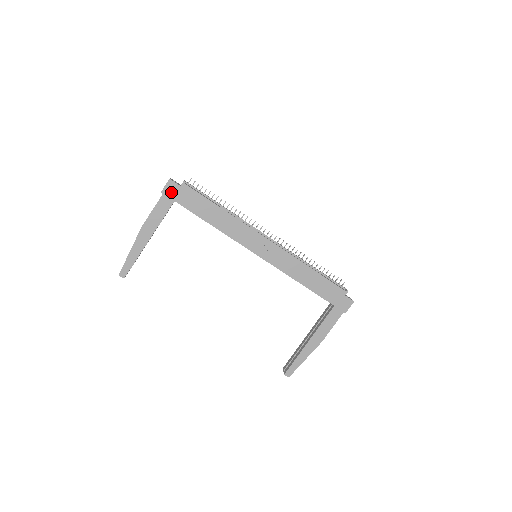
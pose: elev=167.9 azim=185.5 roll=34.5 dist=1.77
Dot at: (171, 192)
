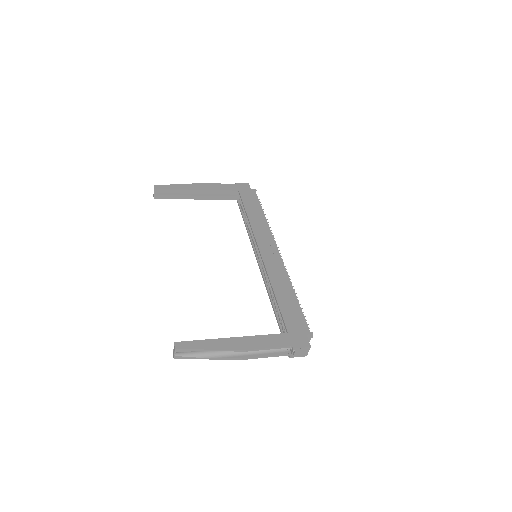
Dot at: (242, 187)
